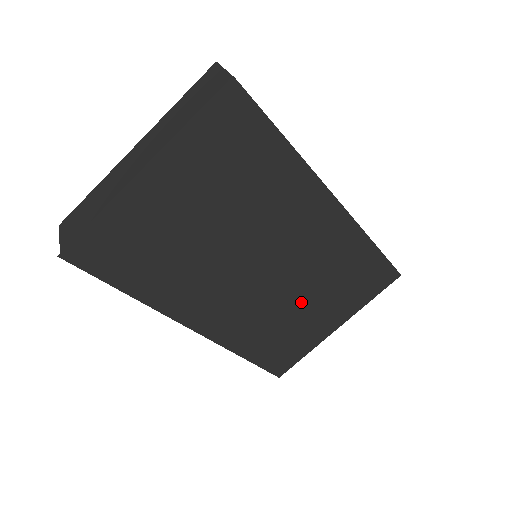
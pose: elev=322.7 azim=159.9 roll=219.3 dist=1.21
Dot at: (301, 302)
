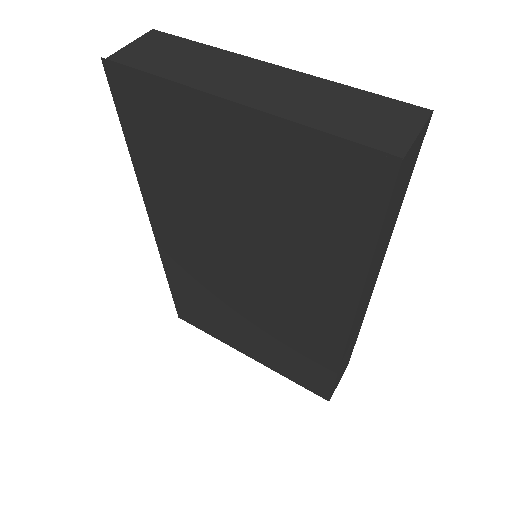
Dot at: (244, 318)
